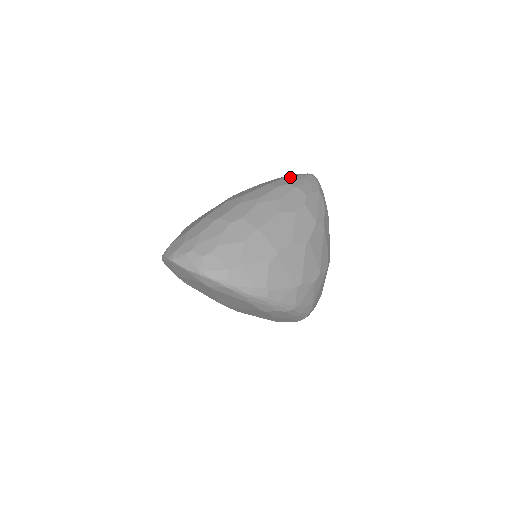
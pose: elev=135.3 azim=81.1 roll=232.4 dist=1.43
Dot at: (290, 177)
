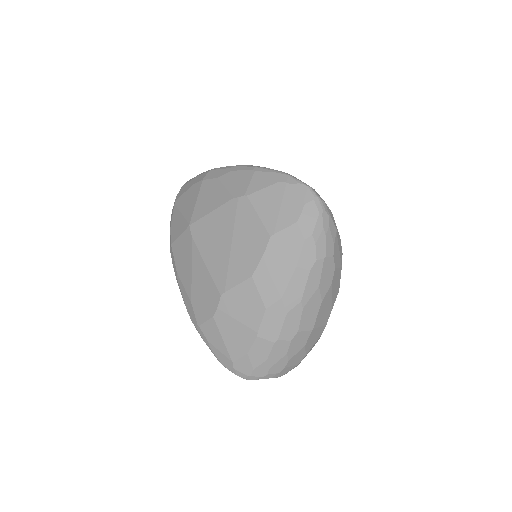
Dot at: (310, 240)
